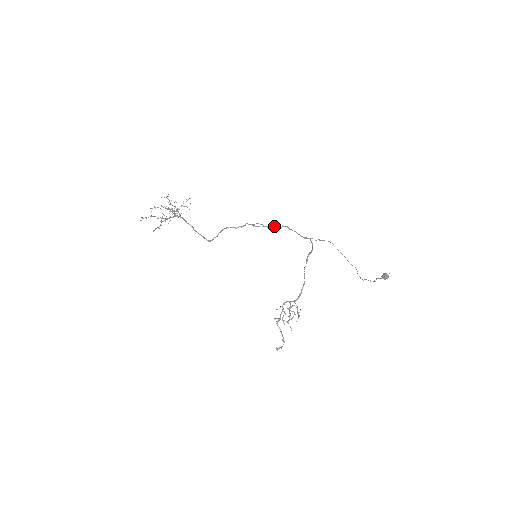
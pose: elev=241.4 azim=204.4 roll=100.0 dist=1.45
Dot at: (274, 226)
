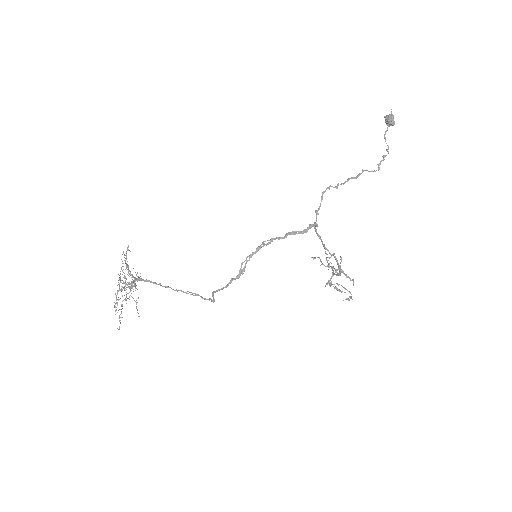
Dot at: (258, 247)
